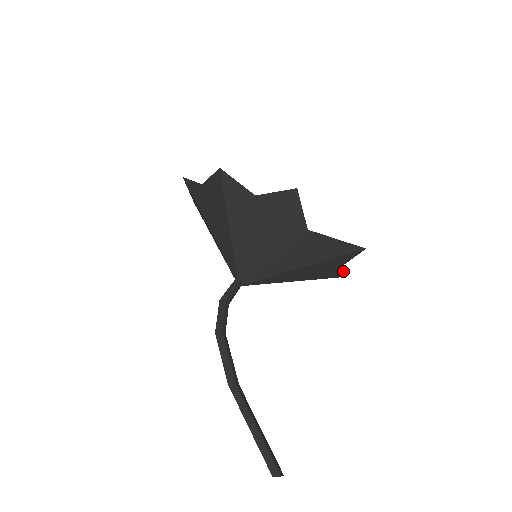
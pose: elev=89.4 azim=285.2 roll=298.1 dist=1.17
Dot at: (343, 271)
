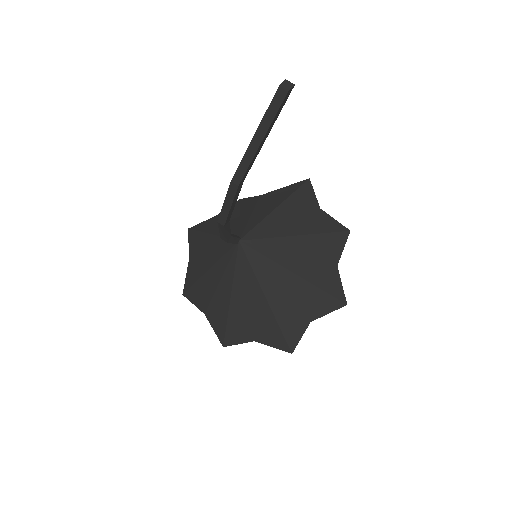
Dot at: (333, 219)
